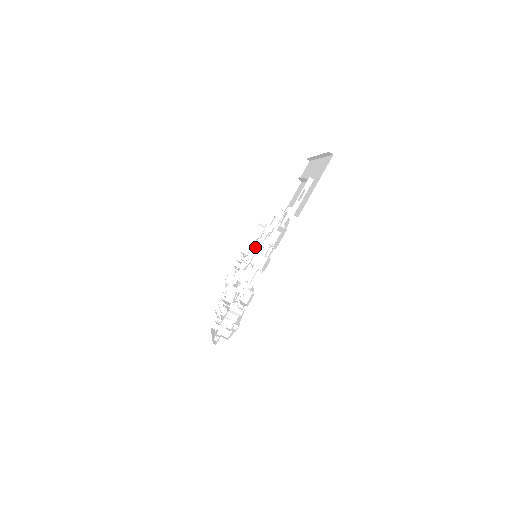
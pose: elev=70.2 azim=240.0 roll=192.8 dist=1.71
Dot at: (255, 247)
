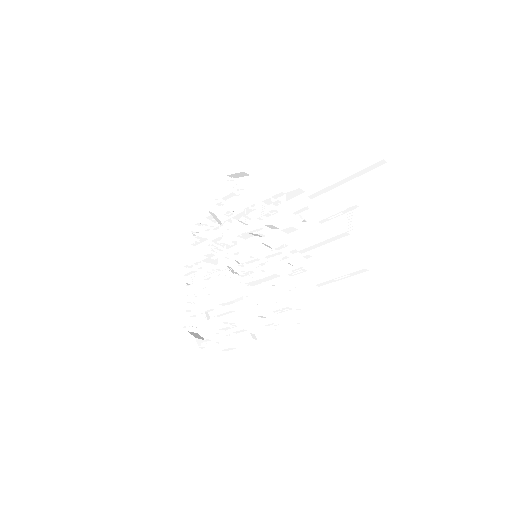
Dot at: (258, 260)
